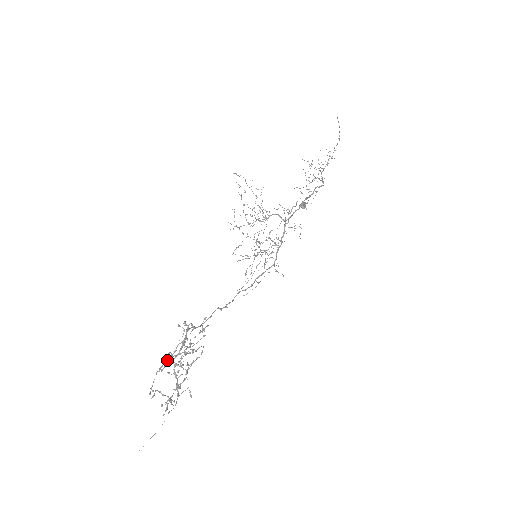
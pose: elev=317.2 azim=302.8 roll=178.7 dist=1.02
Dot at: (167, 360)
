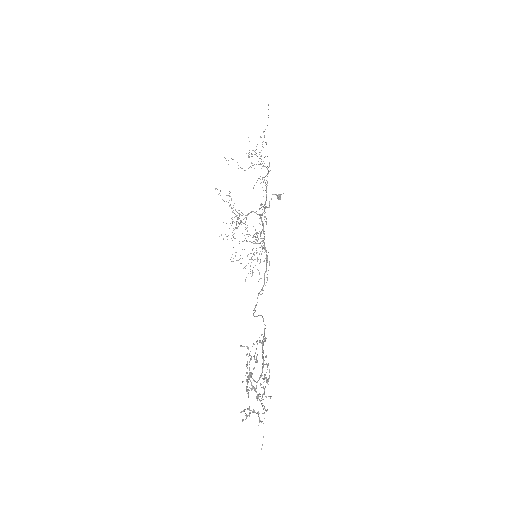
Dot at: occluded
